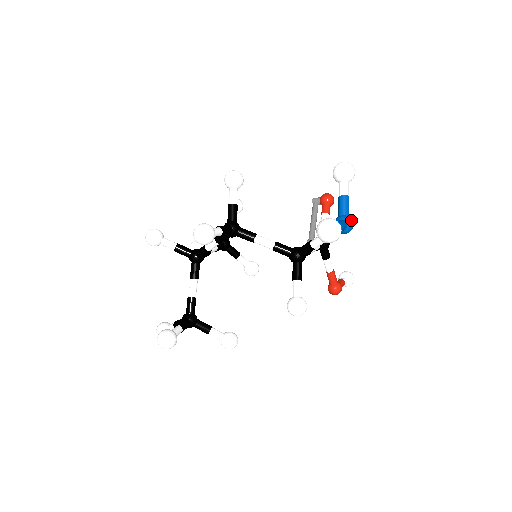
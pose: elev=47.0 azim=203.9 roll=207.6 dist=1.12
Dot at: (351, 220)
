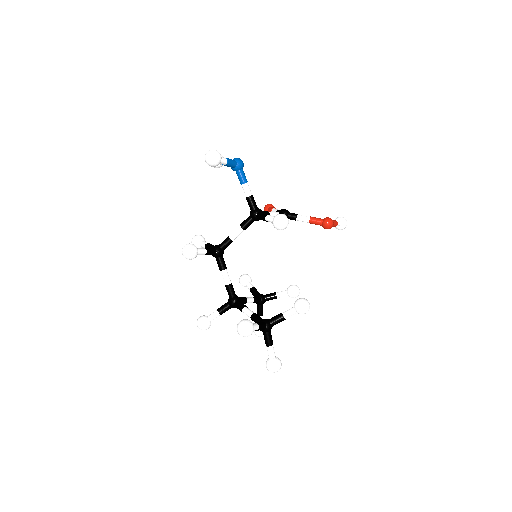
Dot at: (235, 158)
